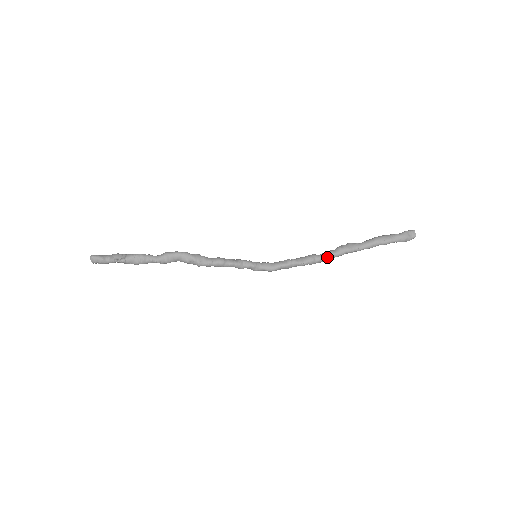
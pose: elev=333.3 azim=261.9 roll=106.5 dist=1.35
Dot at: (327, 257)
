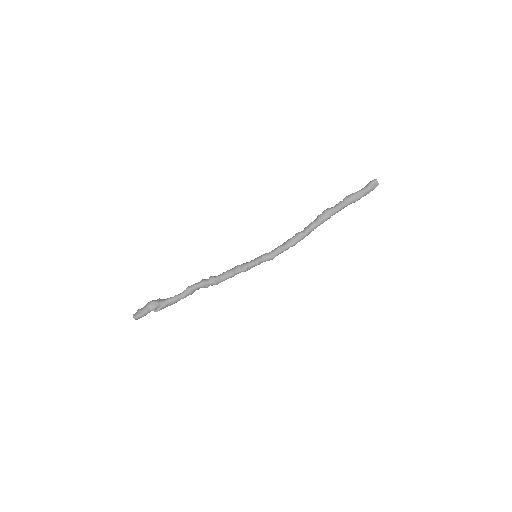
Dot at: (311, 231)
